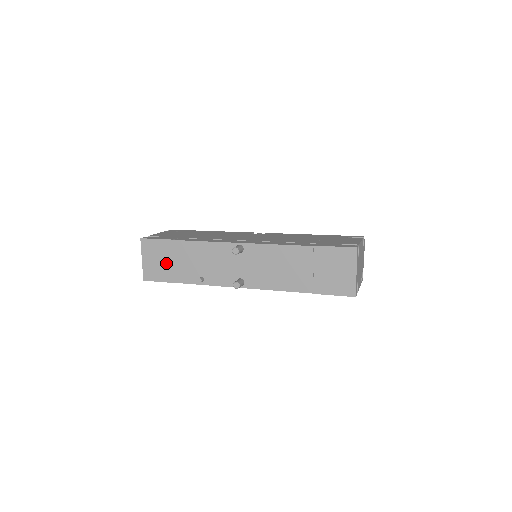
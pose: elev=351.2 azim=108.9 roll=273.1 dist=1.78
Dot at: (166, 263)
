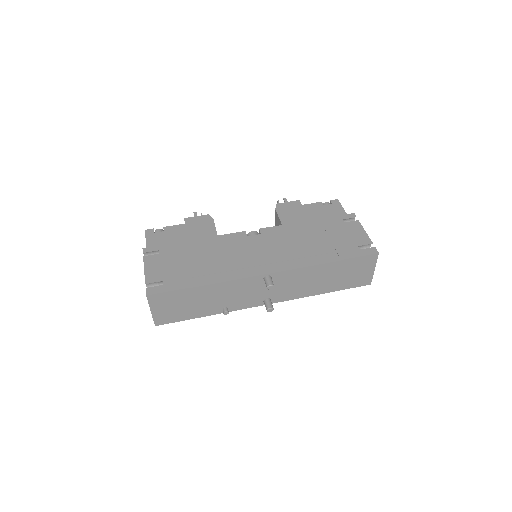
Dot at: (182, 307)
